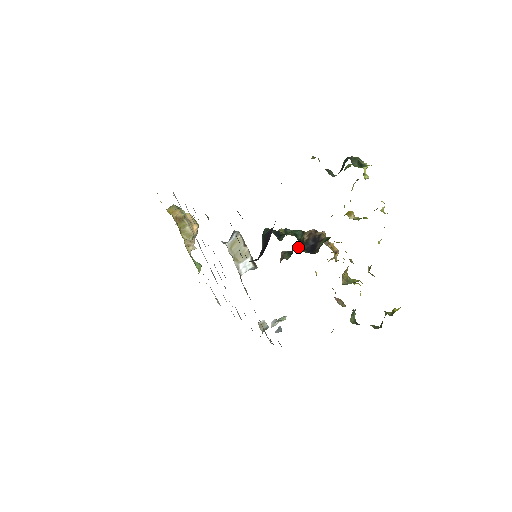
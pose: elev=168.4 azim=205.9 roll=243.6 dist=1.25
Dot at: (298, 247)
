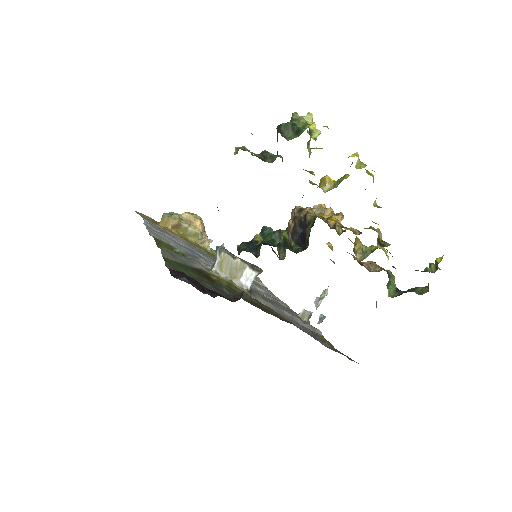
Dot at: occluded
